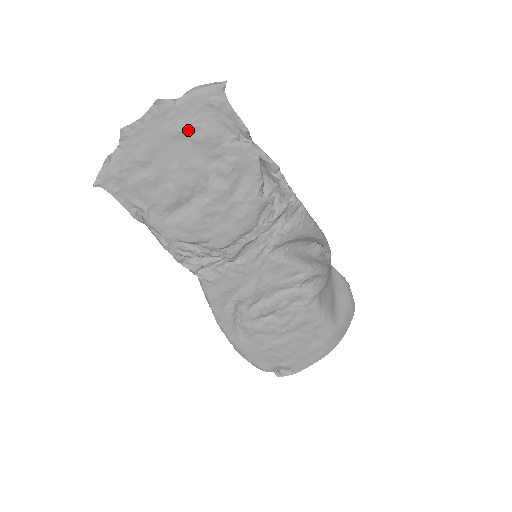
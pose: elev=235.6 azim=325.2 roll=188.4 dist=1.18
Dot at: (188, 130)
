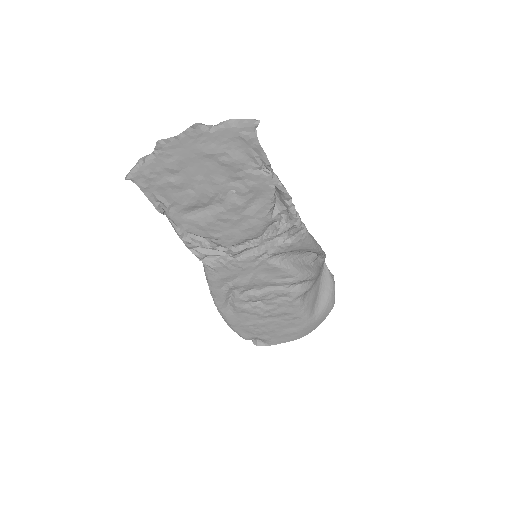
Dot at: (217, 153)
